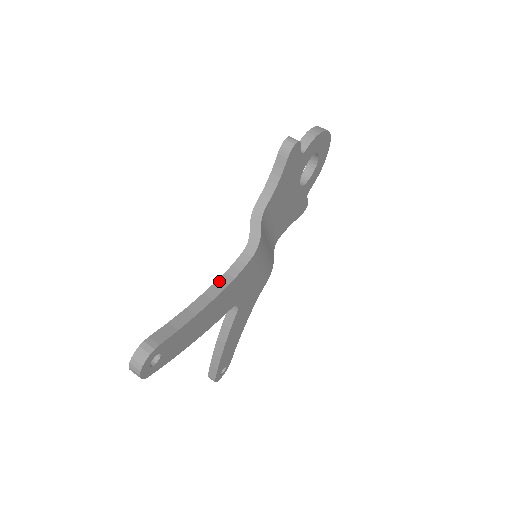
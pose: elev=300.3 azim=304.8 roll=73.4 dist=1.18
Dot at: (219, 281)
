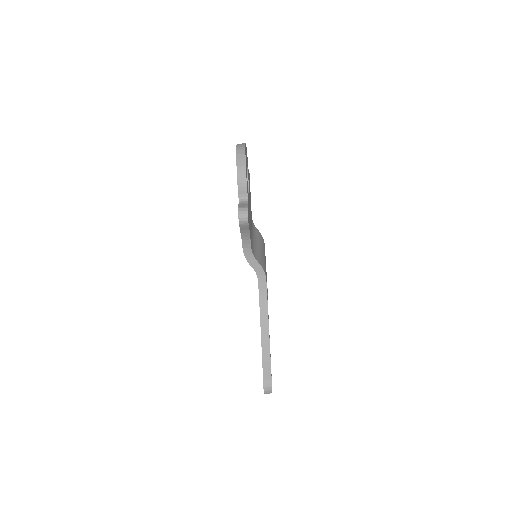
Dot at: (261, 311)
